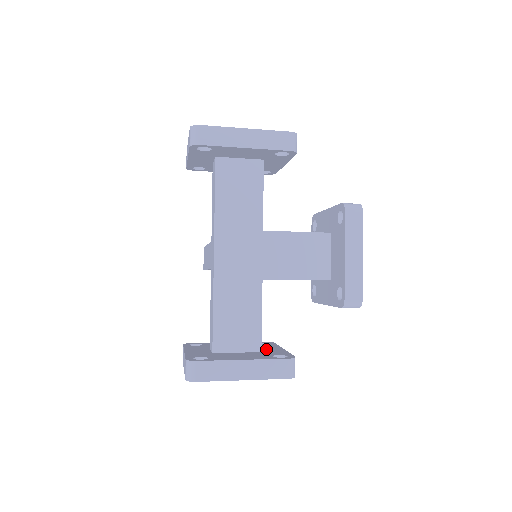
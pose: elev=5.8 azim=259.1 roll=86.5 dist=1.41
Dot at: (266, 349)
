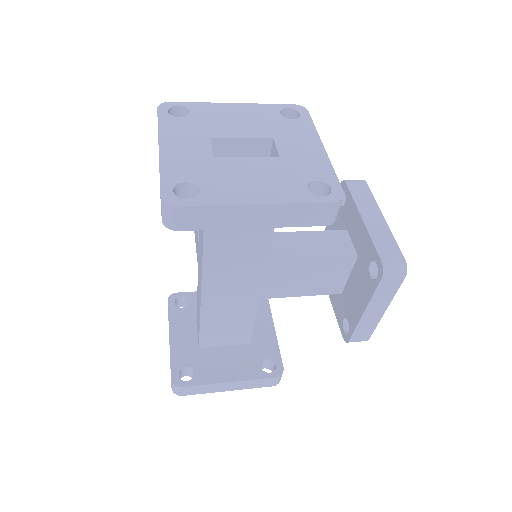
Dot at: (256, 330)
